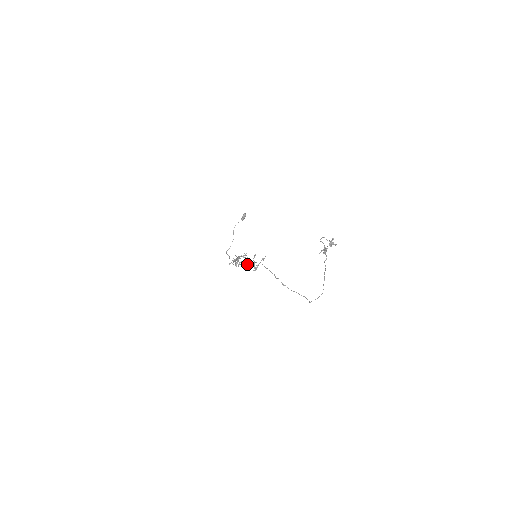
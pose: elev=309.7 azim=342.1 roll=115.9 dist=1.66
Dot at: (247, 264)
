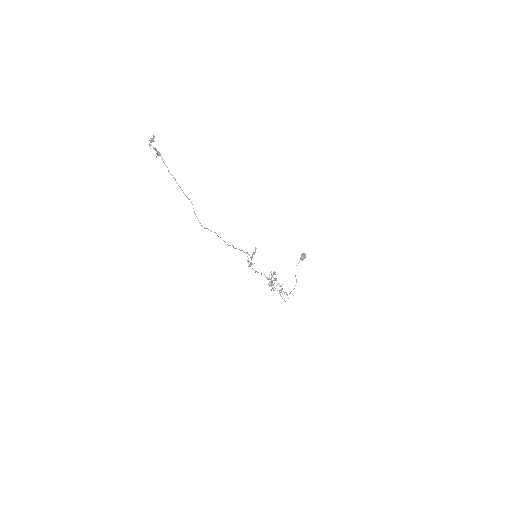
Dot at: (250, 266)
